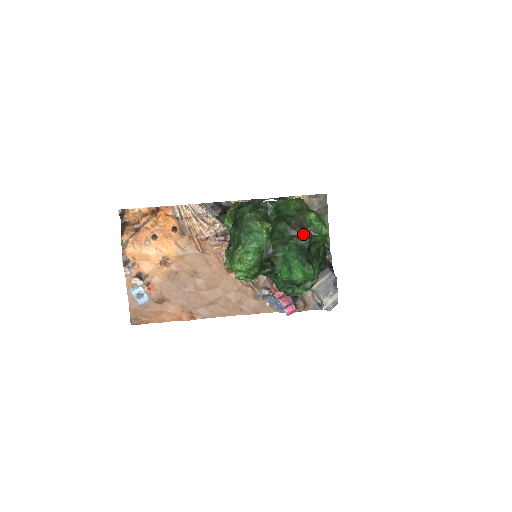
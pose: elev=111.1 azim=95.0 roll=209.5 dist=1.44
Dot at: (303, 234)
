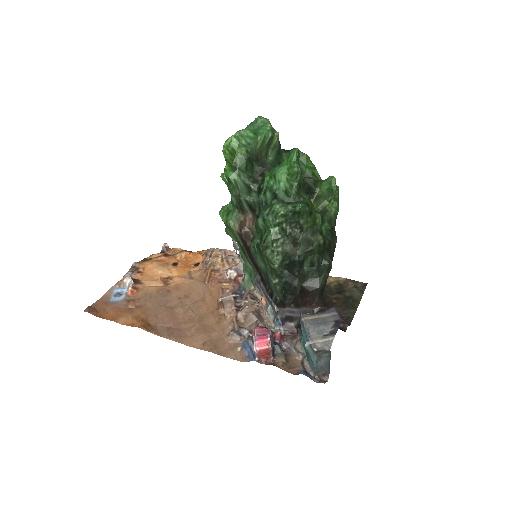
Dot at: (309, 178)
